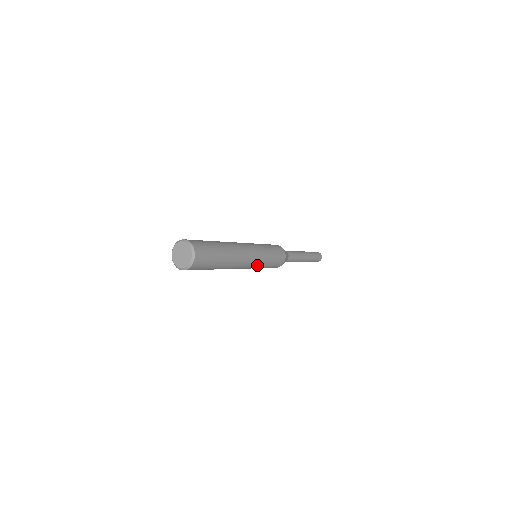
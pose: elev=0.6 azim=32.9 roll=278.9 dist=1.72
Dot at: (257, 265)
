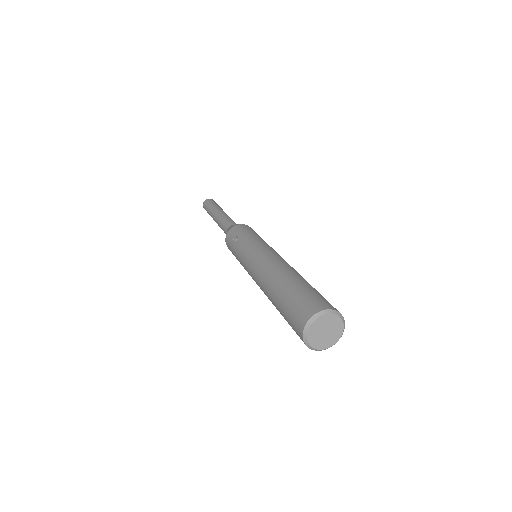
Dot at: occluded
